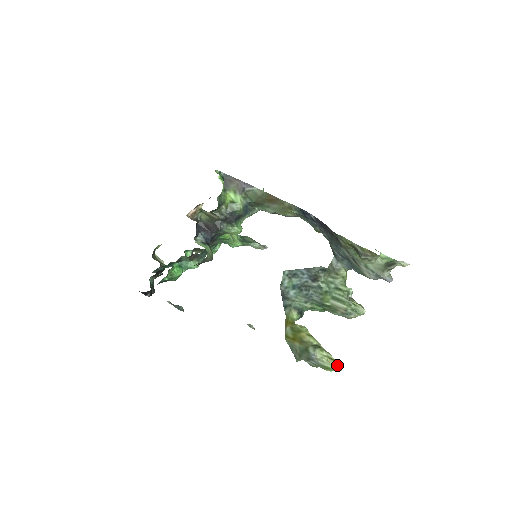
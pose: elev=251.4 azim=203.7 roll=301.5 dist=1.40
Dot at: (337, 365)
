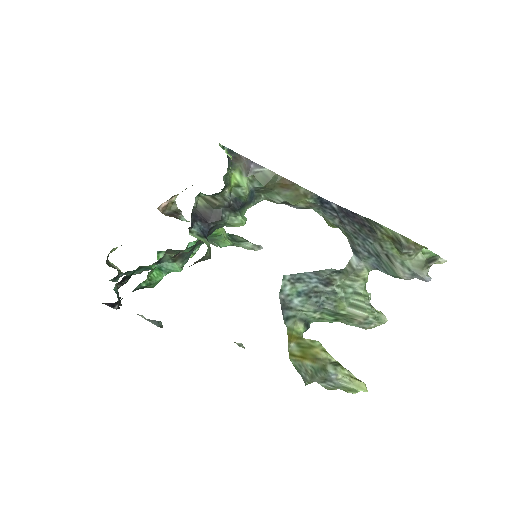
Dot at: (362, 385)
